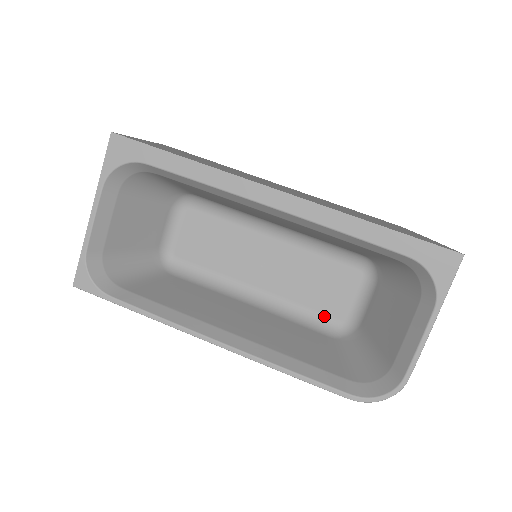
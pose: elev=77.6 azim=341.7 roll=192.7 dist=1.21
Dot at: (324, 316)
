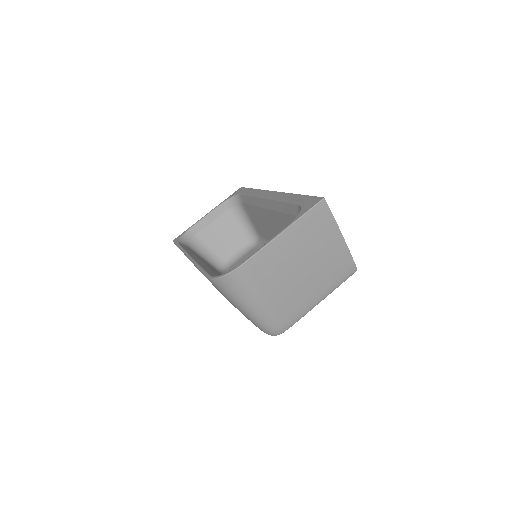
Dot at: occluded
